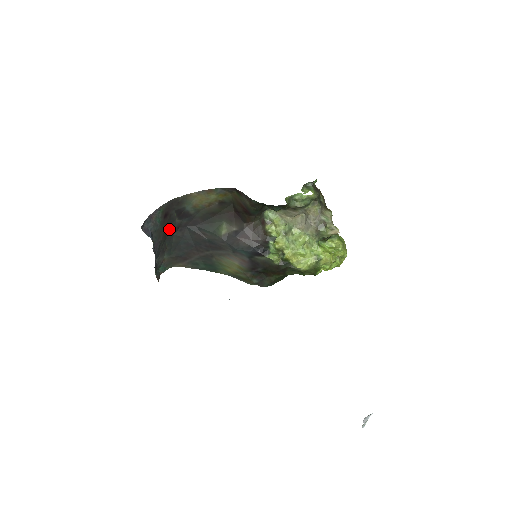
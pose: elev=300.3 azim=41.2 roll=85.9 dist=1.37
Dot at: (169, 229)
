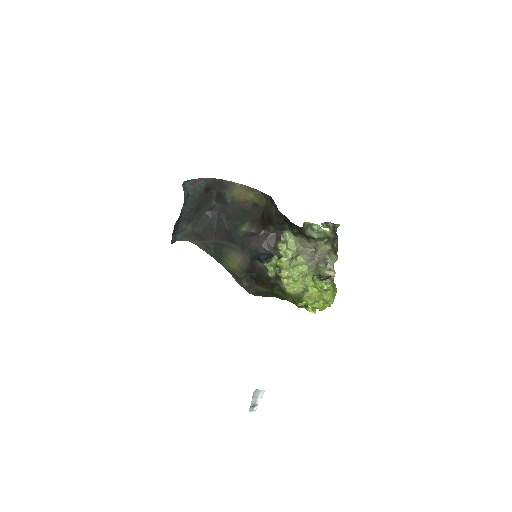
Dot at: (204, 204)
